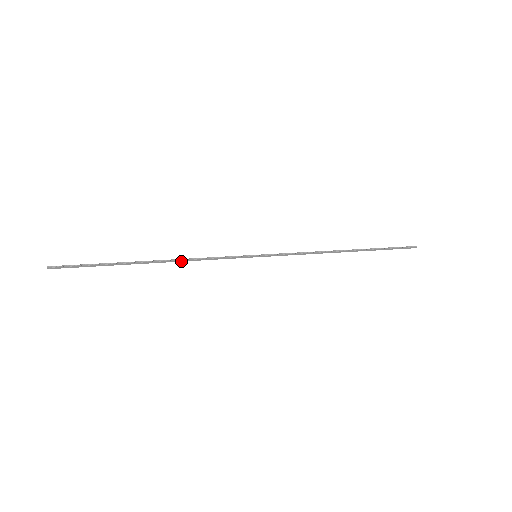
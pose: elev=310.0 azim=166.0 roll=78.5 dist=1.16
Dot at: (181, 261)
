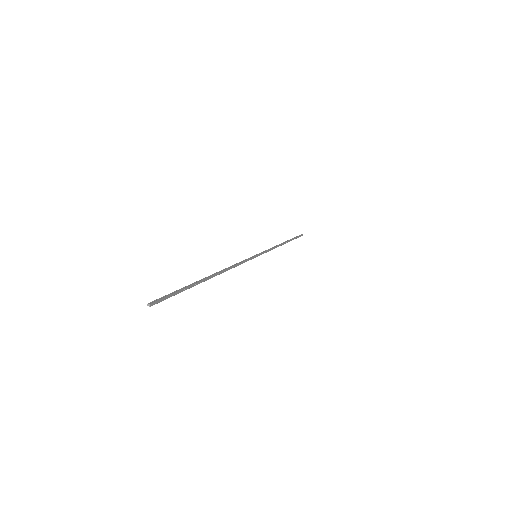
Dot at: (227, 270)
